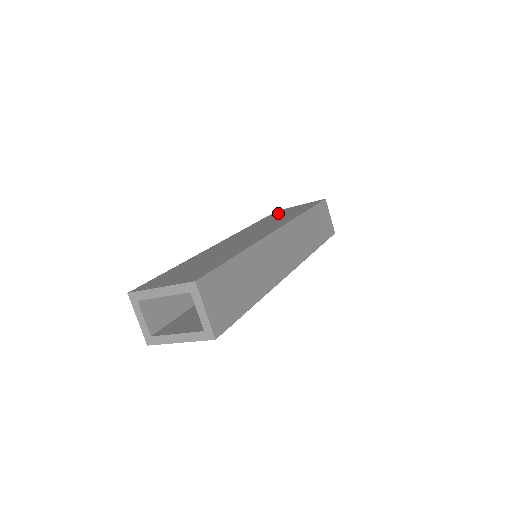
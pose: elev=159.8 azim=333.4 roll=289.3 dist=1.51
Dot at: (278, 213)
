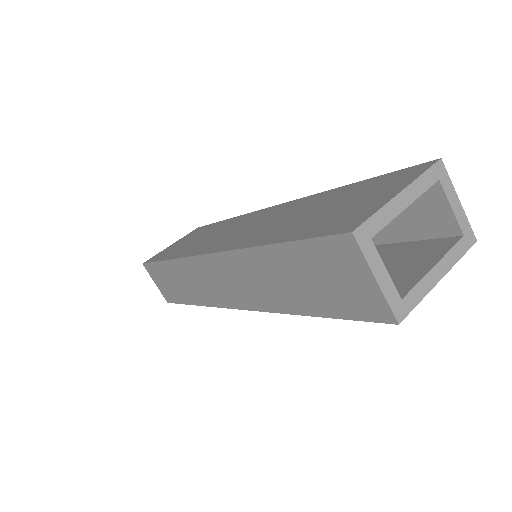
Dot at: (166, 252)
